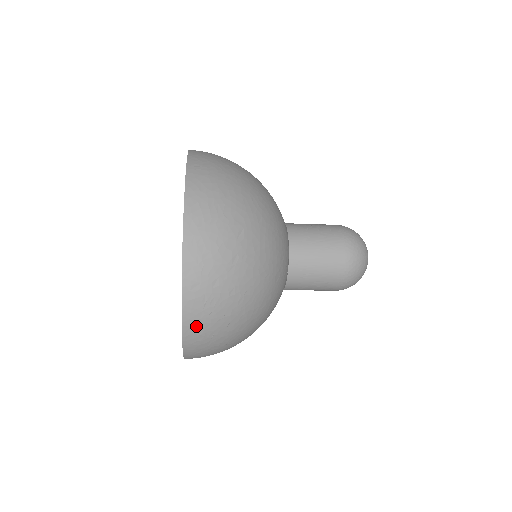
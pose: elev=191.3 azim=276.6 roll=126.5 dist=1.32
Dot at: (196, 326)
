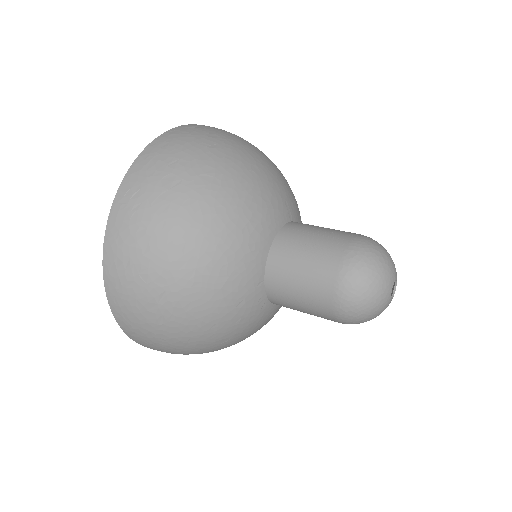
Dot at: (157, 350)
